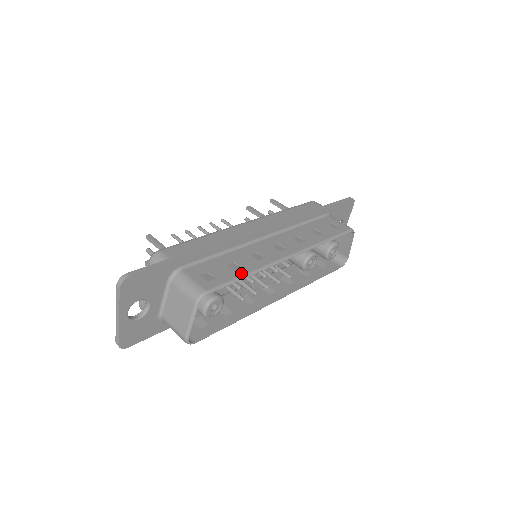
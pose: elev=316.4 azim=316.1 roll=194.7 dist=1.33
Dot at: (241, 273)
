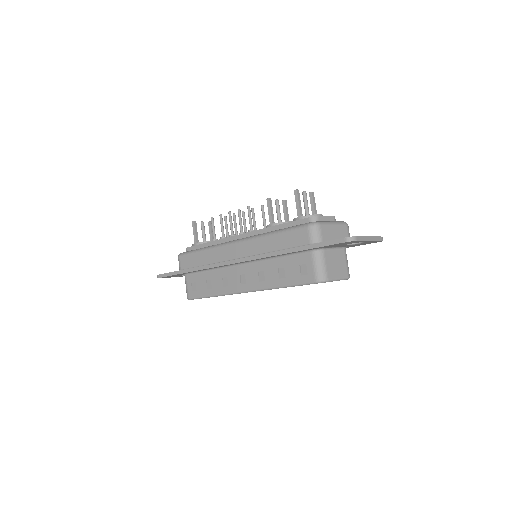
Dot at: (209, 294)
